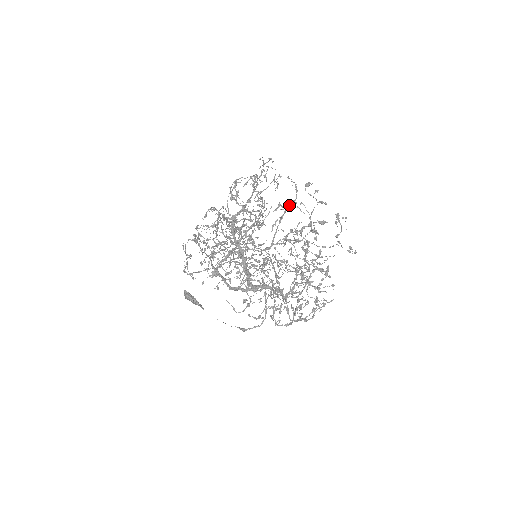
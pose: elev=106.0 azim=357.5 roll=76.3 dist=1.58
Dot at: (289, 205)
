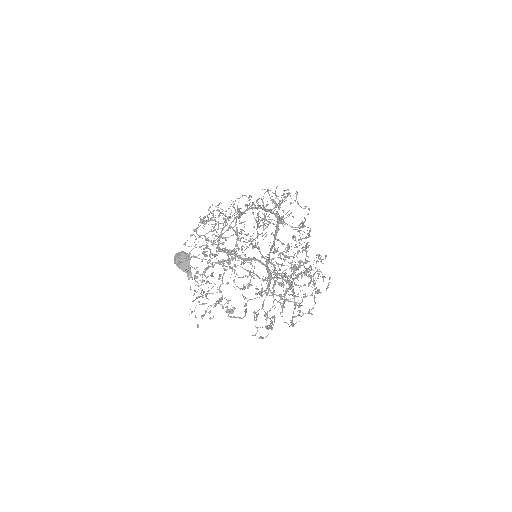
Dot at: occluded
